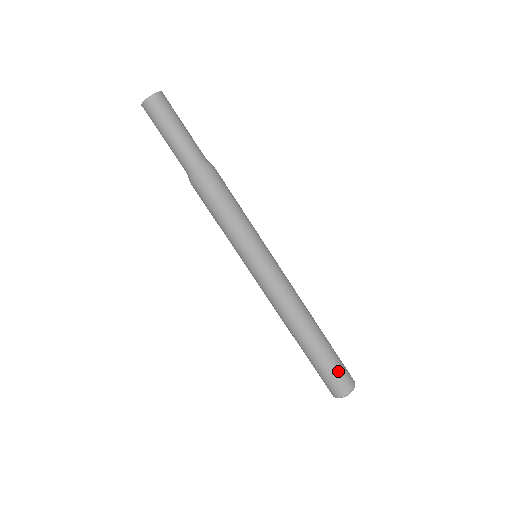
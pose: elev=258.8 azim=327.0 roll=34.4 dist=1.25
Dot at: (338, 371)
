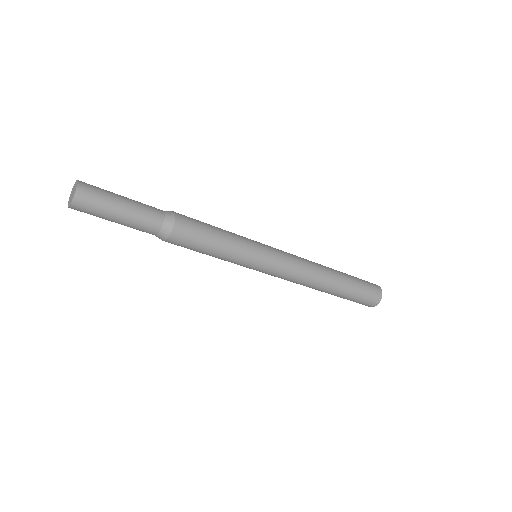
Dot at: (366, 291)
